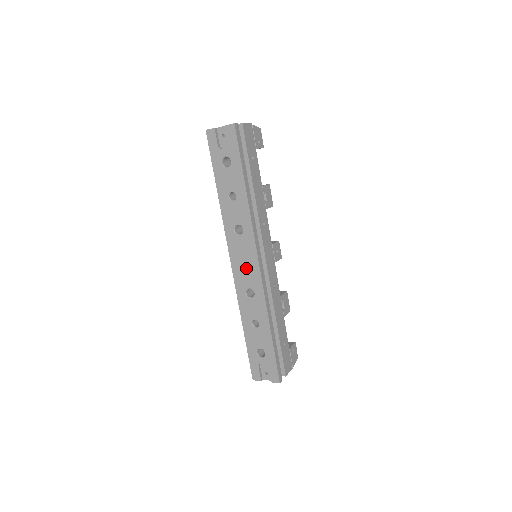
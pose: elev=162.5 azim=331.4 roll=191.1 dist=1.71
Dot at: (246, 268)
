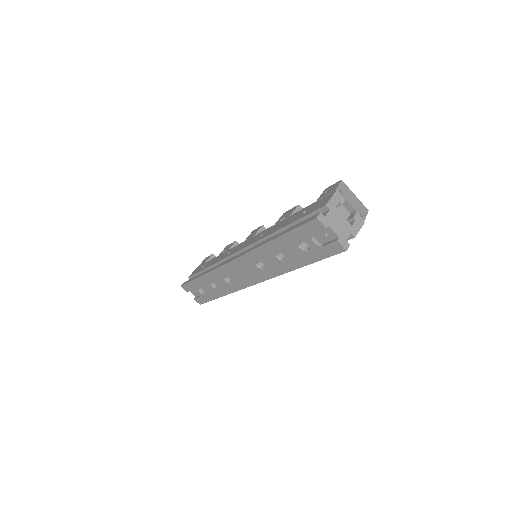
Dot at: (240, 275)
